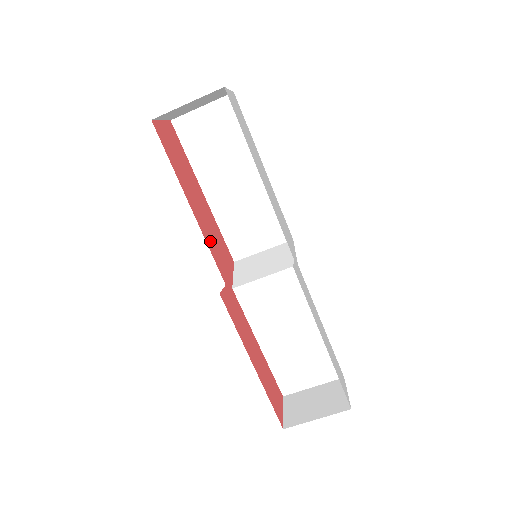
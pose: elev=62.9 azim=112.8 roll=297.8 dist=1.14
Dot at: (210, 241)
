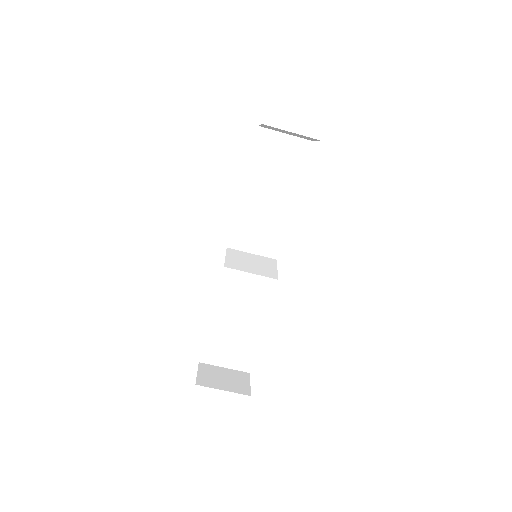
Dot at: occluded
